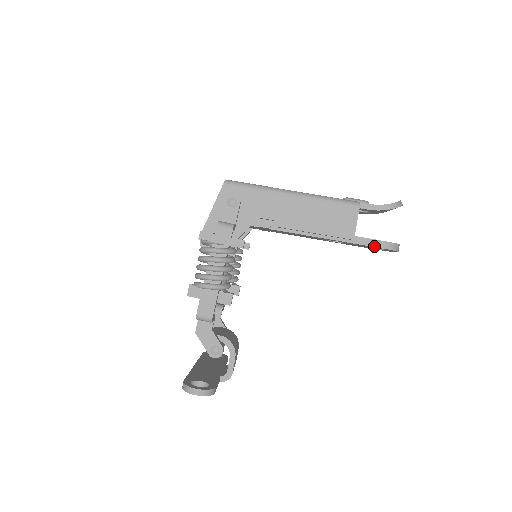
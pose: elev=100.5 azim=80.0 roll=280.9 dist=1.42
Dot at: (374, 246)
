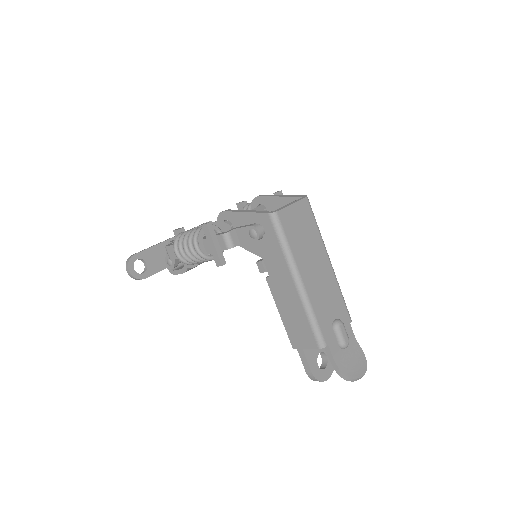
Dot at: (303, 364)
